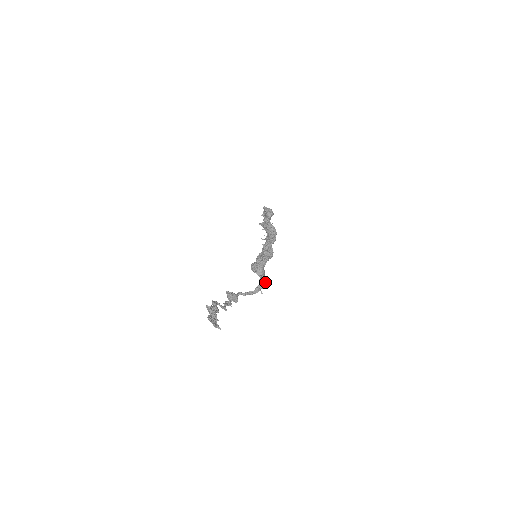
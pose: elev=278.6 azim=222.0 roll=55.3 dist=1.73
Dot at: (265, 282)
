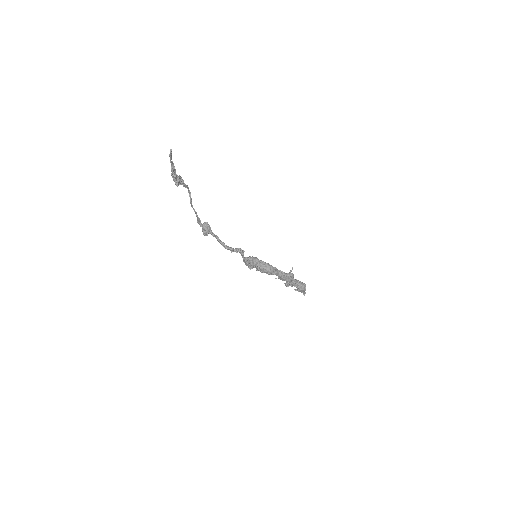
Dot at: (242, 250)
